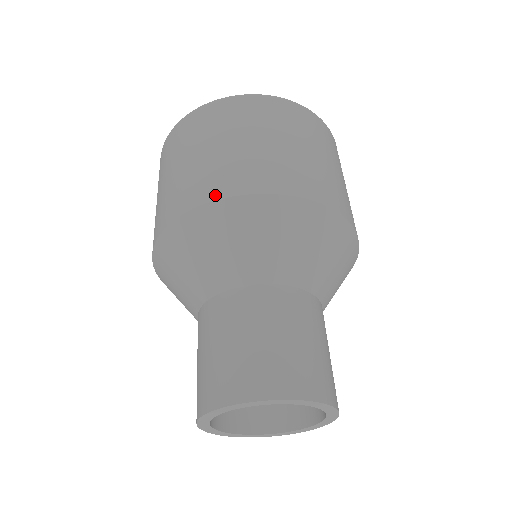
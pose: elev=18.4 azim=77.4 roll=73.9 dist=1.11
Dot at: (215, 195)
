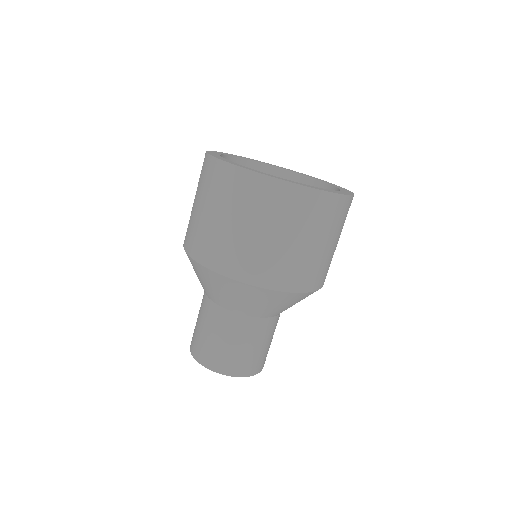
Dot at: (243, 278)
